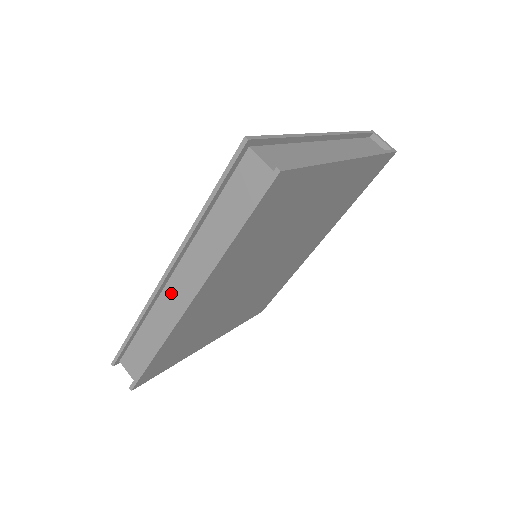
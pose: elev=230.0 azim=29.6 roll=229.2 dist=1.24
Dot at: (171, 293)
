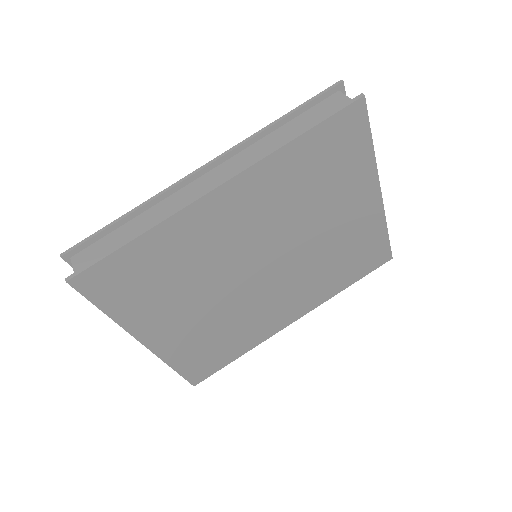
Dot at: (197, 186)
